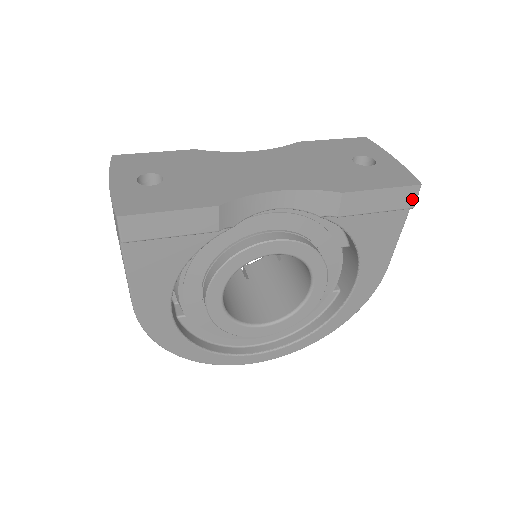
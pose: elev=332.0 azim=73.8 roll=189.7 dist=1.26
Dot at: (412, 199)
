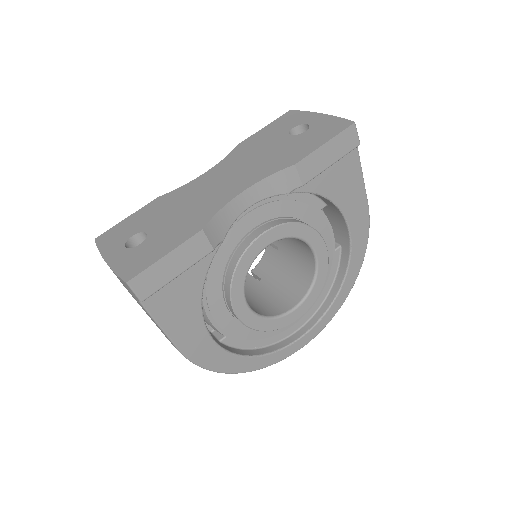
Dot at: (354, 138)
